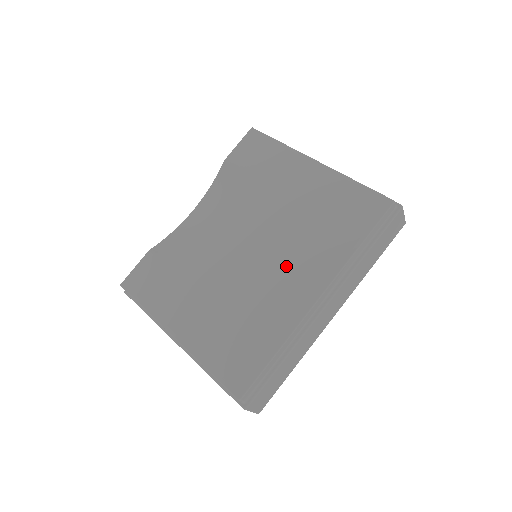
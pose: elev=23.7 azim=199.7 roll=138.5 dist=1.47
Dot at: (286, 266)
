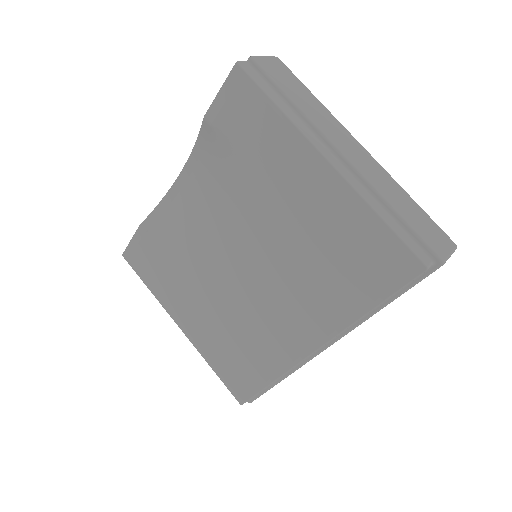
Dot at: (283, 300)
